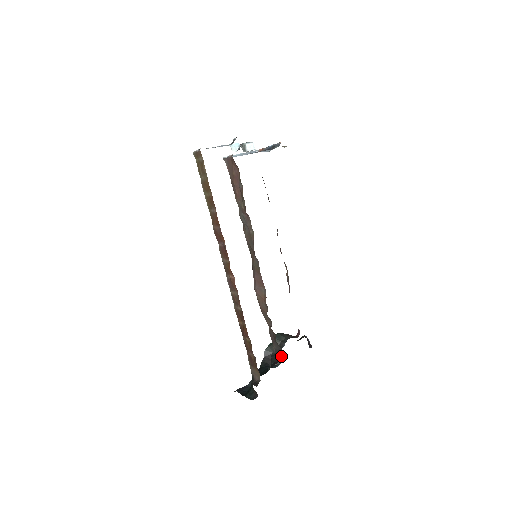
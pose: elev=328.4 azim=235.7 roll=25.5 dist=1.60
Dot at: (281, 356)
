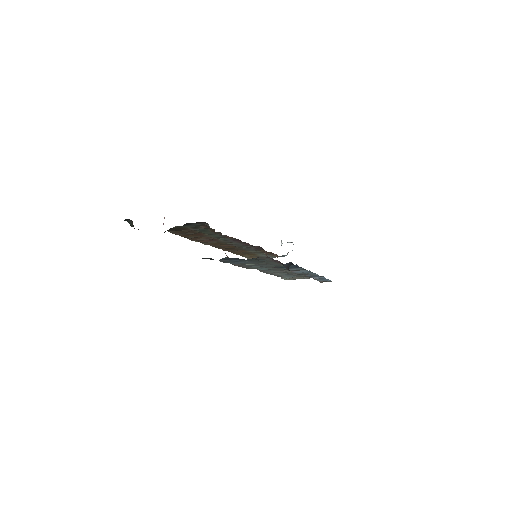
Dot at: occluded
